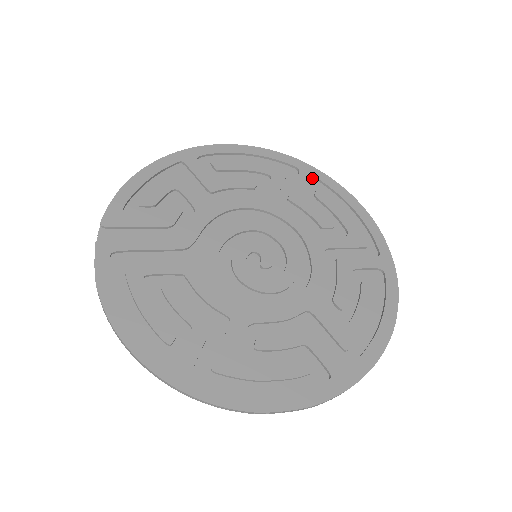
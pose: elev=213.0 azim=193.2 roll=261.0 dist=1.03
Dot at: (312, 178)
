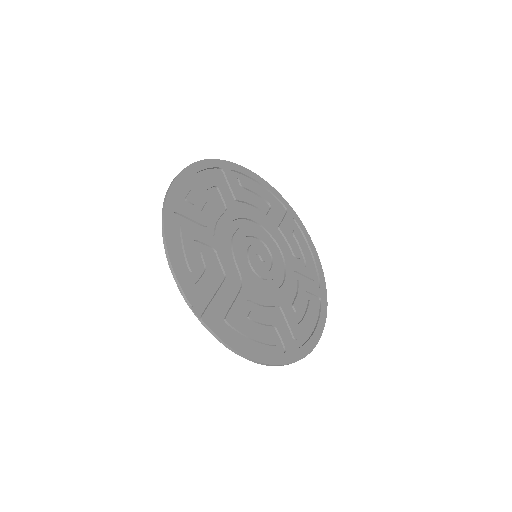
Dot at: (229, 171)
